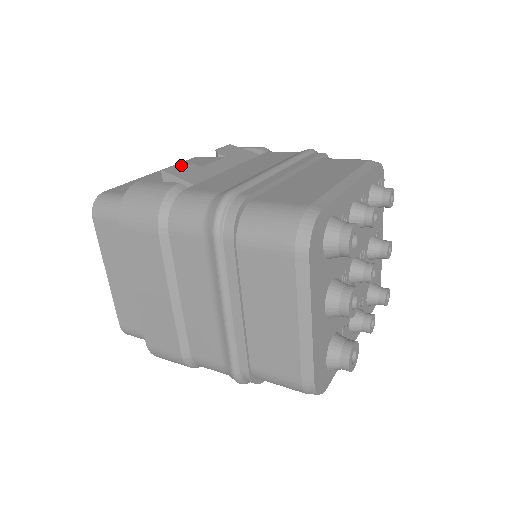
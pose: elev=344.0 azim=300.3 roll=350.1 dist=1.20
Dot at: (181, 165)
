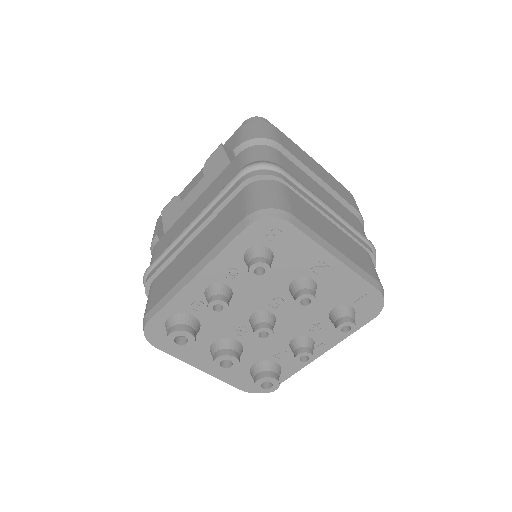
Dot at: (172, 201)
